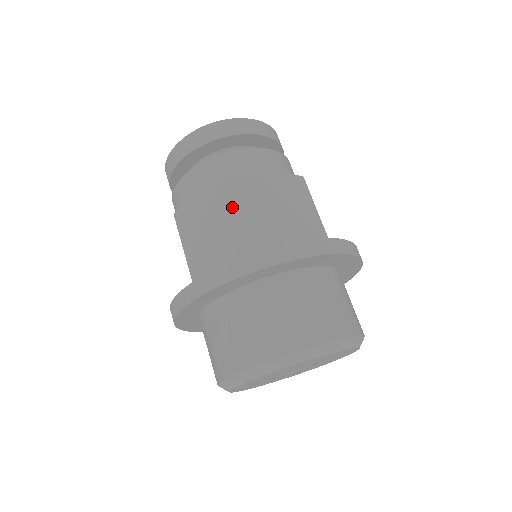
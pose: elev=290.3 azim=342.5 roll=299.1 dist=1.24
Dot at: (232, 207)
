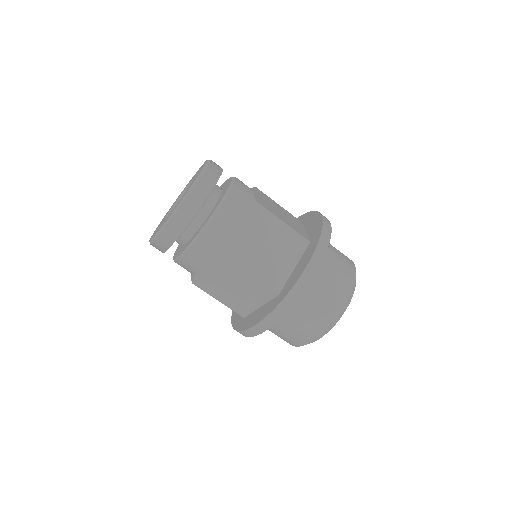
Dot at: (233, 274)
